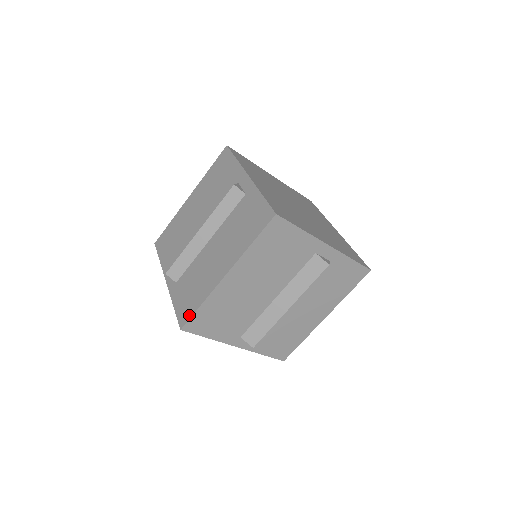
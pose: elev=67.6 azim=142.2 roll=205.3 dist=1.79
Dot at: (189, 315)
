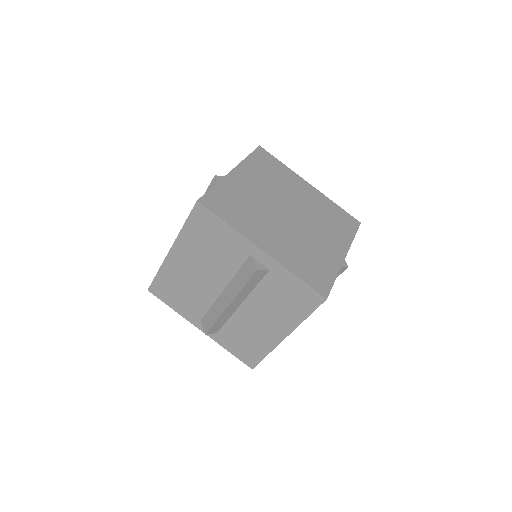
Dot at: (154, 280)
